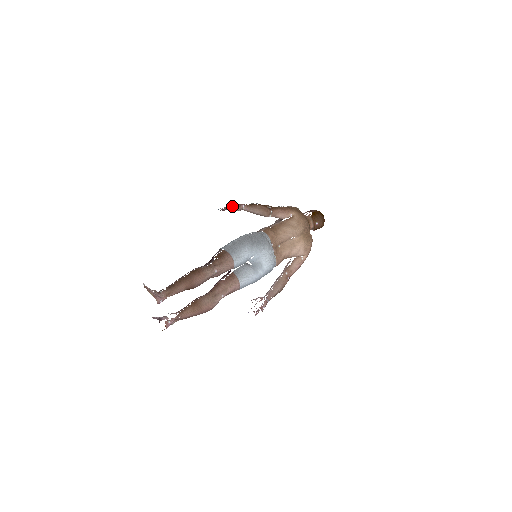
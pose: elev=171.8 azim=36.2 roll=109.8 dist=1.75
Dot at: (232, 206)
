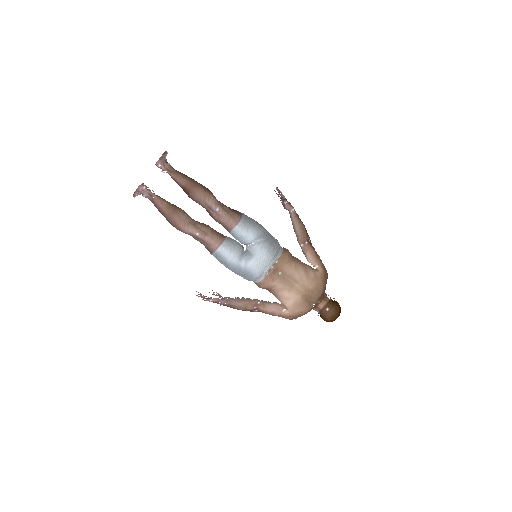
Dot at: (286, 199)
